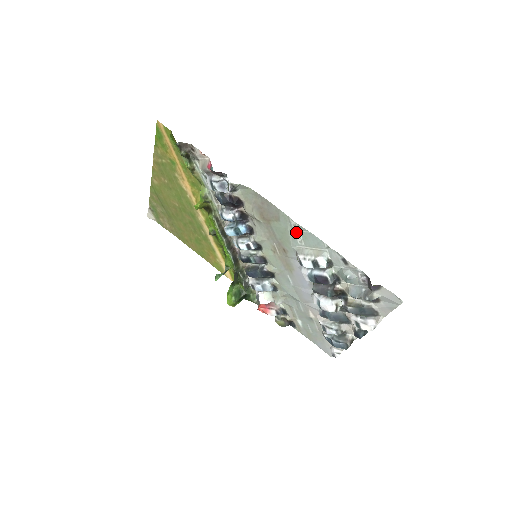
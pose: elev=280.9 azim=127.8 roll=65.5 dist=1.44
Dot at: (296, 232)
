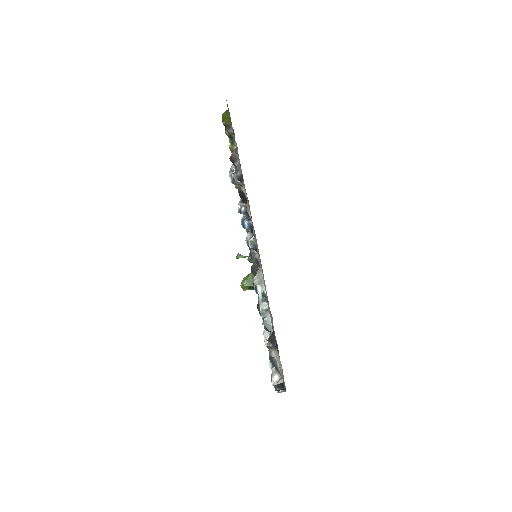
Dot at: occluded
